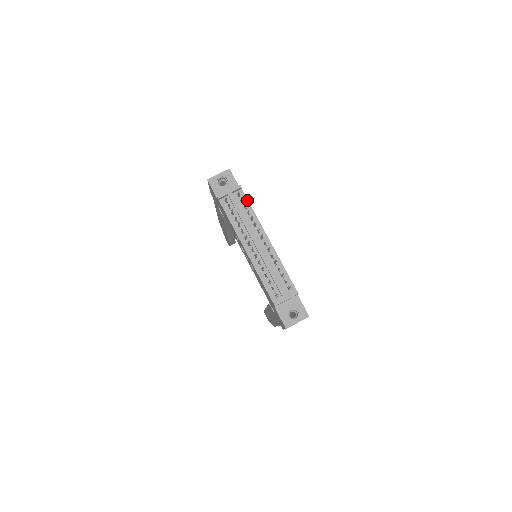
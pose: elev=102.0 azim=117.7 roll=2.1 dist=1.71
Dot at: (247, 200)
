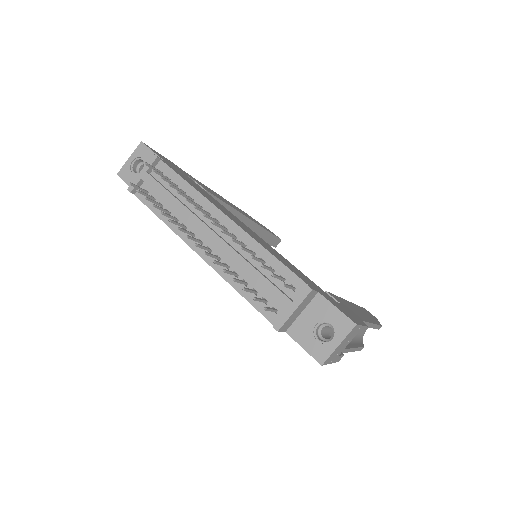
Dot at: (174, 172)
